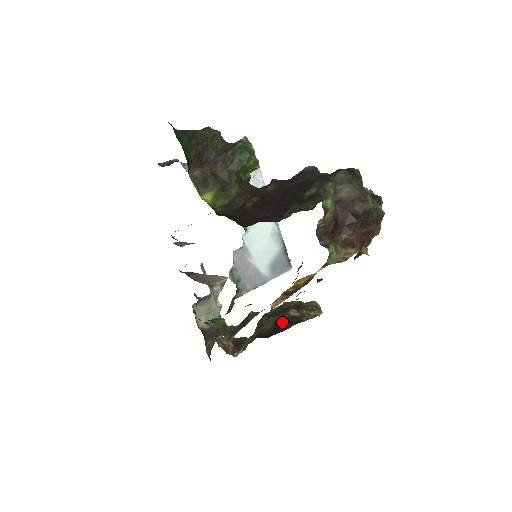
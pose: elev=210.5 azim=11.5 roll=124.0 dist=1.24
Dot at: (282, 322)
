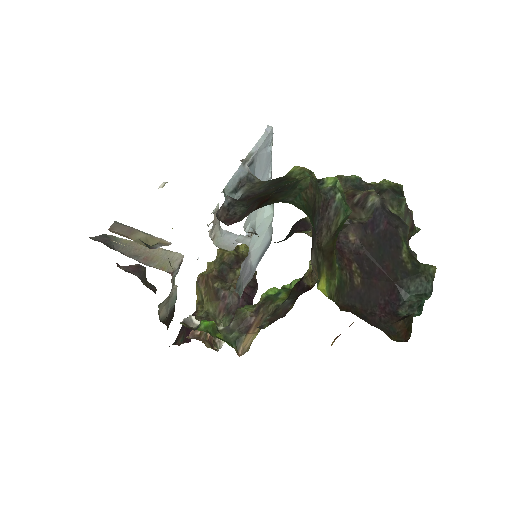
Dot at: (245, 291)
